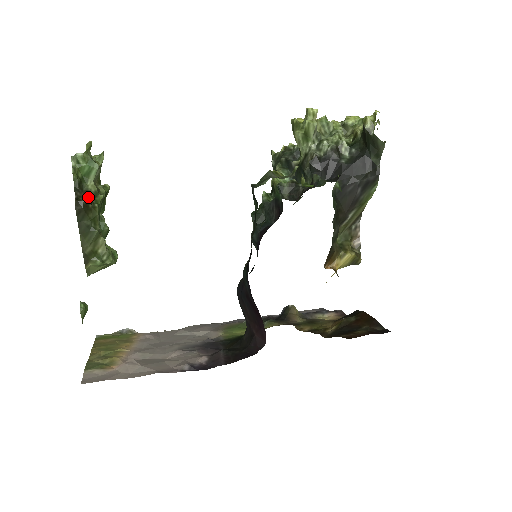
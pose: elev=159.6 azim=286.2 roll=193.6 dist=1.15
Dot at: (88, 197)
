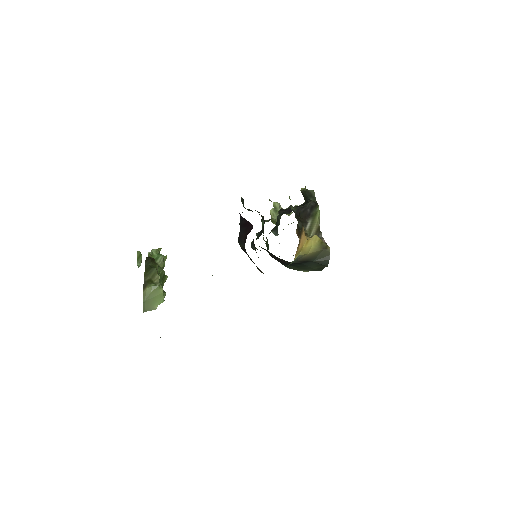
Dot at: (154, 260)
